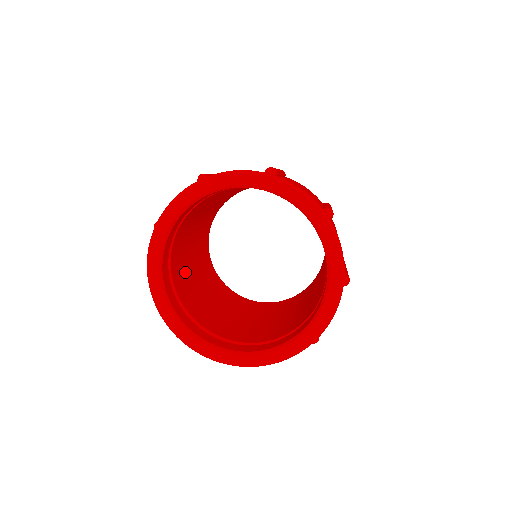
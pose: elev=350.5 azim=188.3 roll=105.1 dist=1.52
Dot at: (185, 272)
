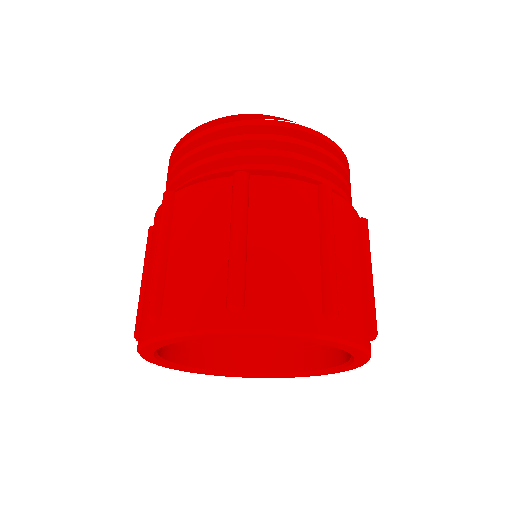
Dot at: occluded
